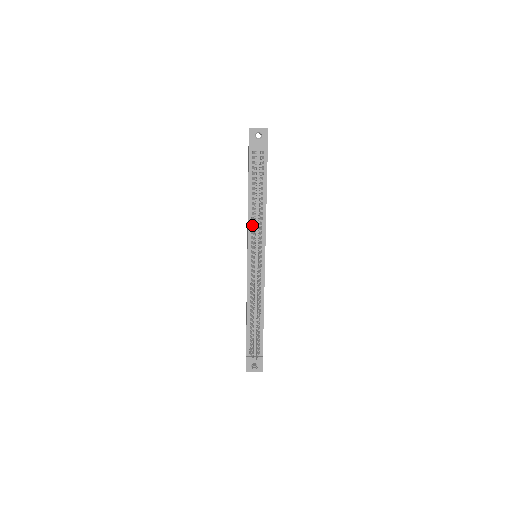
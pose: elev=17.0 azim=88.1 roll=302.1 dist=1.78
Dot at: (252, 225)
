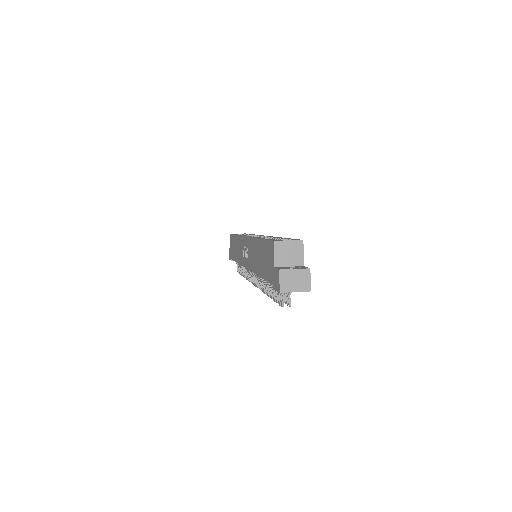
Dot at: occluded
